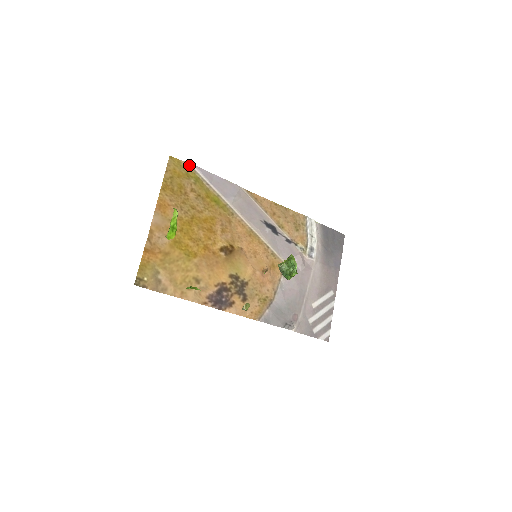
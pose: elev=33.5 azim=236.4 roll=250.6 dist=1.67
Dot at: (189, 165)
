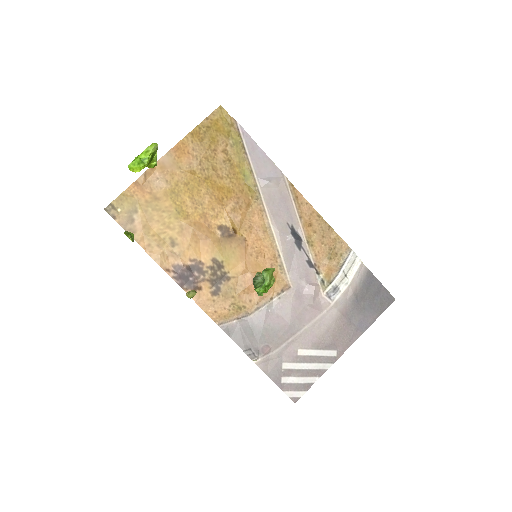
Dot at: (236, 124)
